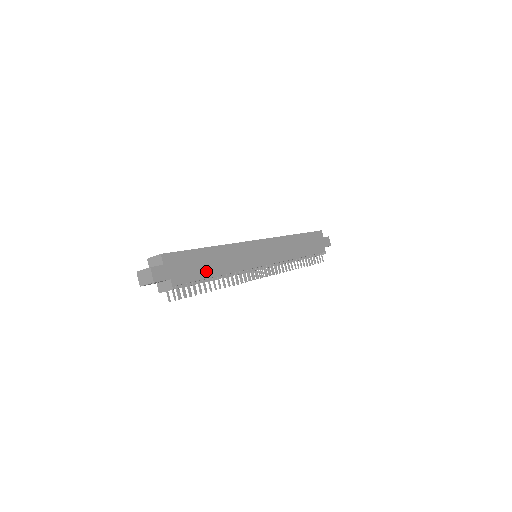
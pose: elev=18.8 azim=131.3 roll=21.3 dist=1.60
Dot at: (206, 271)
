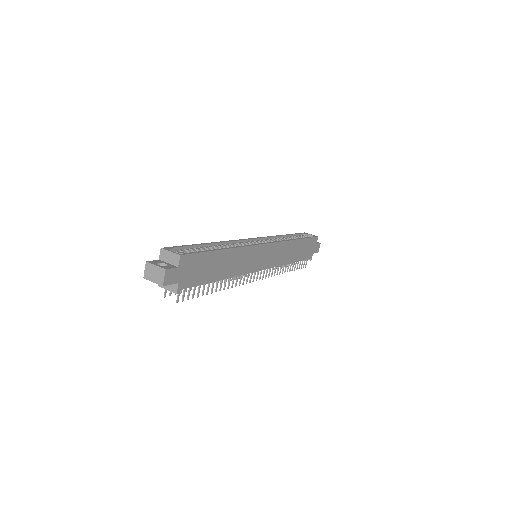
Dot at: (212, 275)
